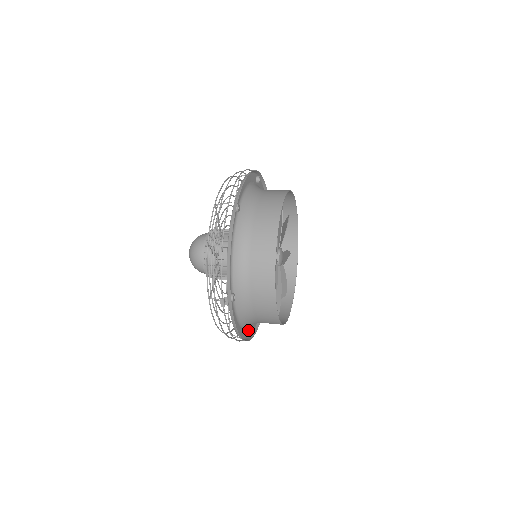
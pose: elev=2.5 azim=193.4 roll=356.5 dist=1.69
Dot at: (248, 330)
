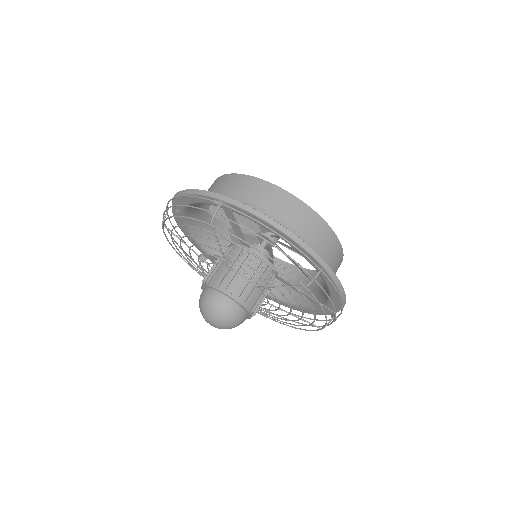
Dot at: occluded
